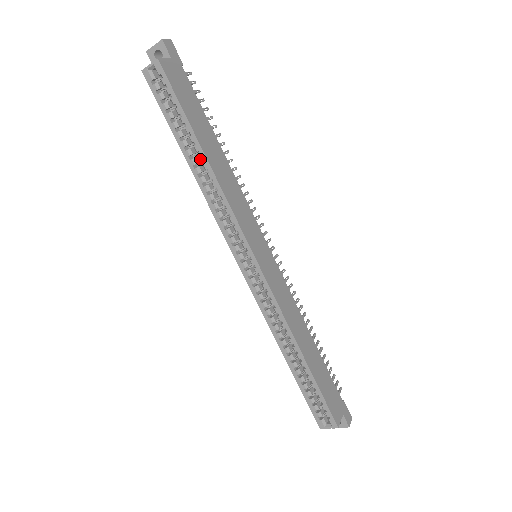
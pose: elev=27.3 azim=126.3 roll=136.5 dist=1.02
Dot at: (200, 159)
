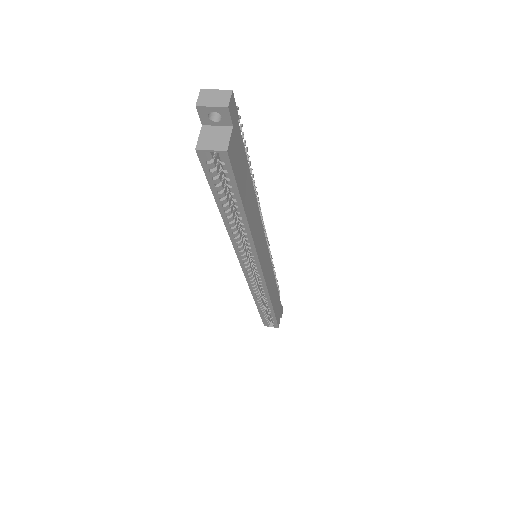
Dot at: (240, 221)
